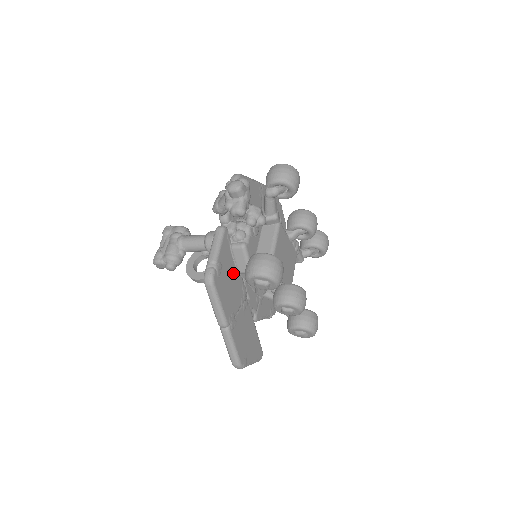
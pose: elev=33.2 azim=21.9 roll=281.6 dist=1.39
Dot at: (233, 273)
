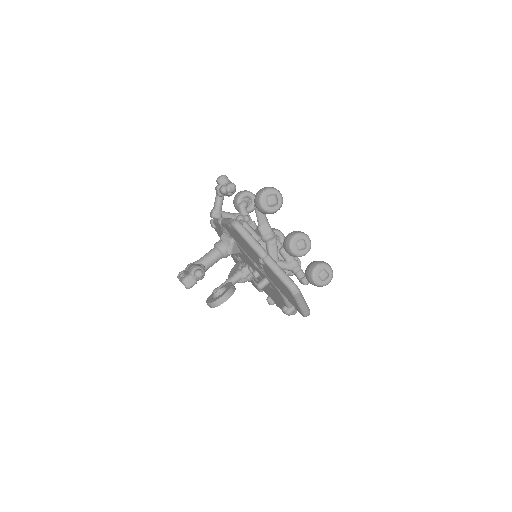
Dot at: occluded
